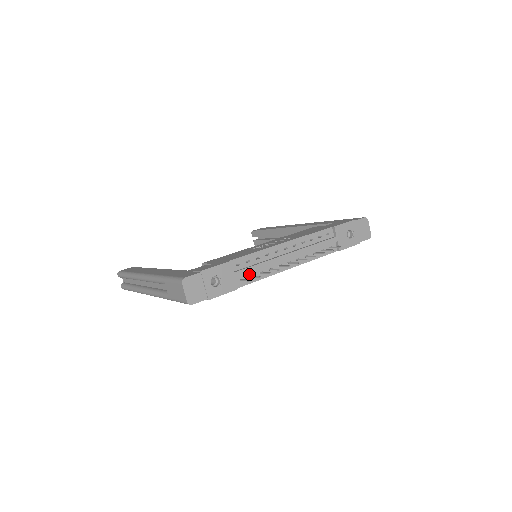
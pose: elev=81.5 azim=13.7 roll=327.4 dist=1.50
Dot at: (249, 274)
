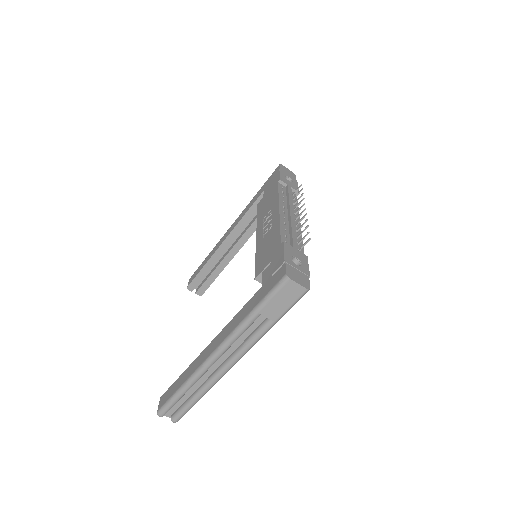
Dot at: occluded
